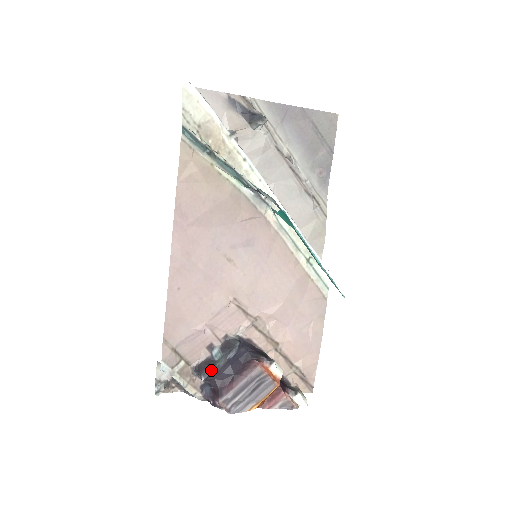
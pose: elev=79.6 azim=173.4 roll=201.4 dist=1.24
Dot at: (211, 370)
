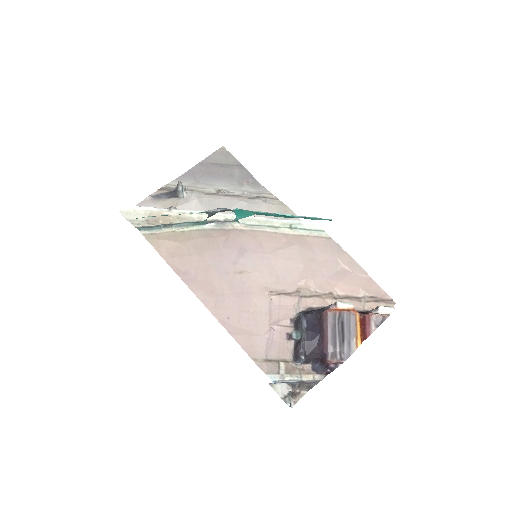
Dot at: (302, 347)
